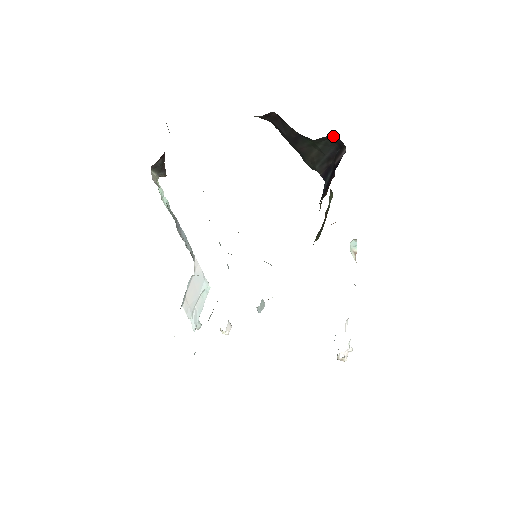
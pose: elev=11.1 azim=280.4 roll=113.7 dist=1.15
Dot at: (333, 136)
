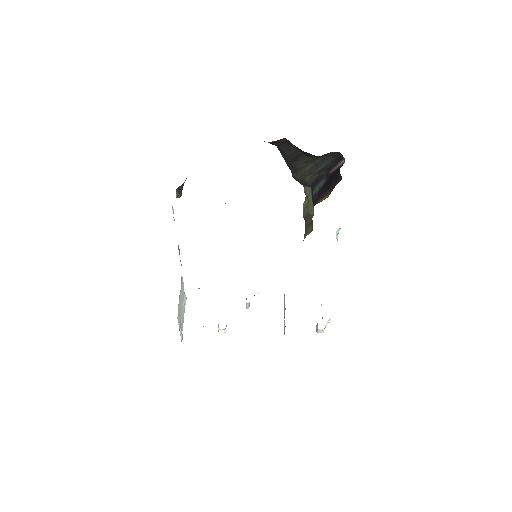
Dot at: (334, 152)
